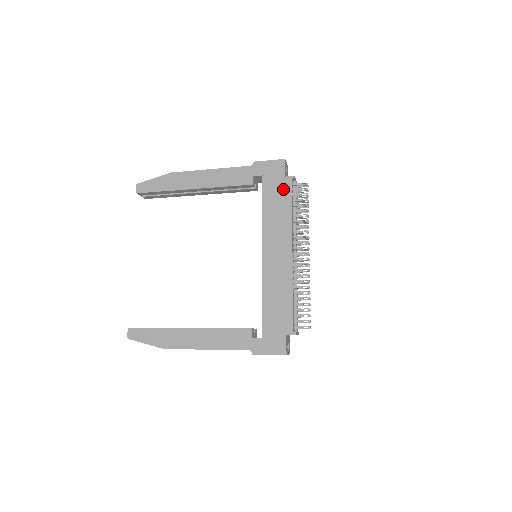
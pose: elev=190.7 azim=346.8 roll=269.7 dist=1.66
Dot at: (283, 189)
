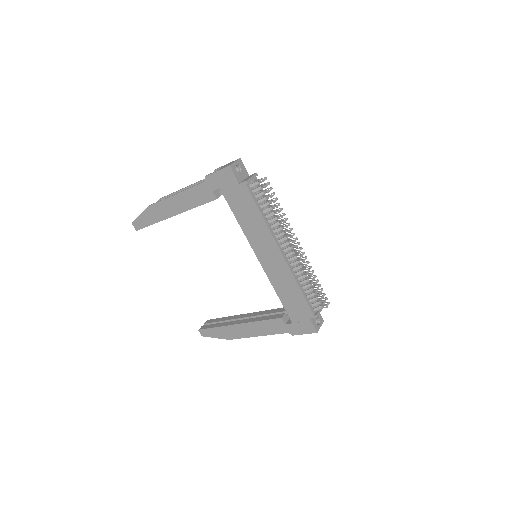
Dot at: (244, 197)
